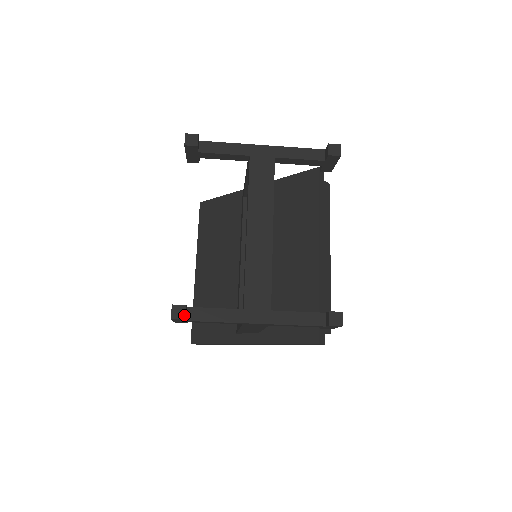
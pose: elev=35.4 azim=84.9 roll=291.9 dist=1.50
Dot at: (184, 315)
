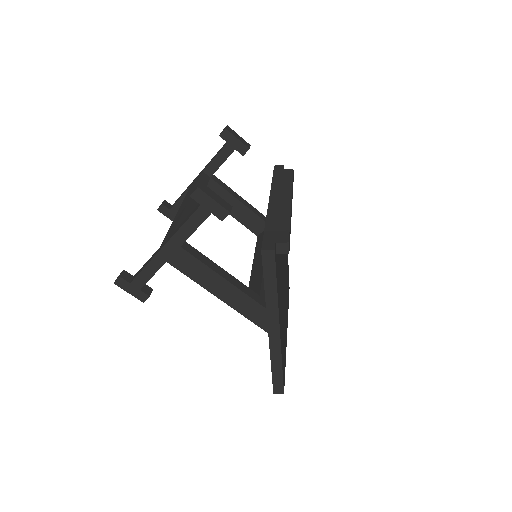
Dot at: (120, 275)
